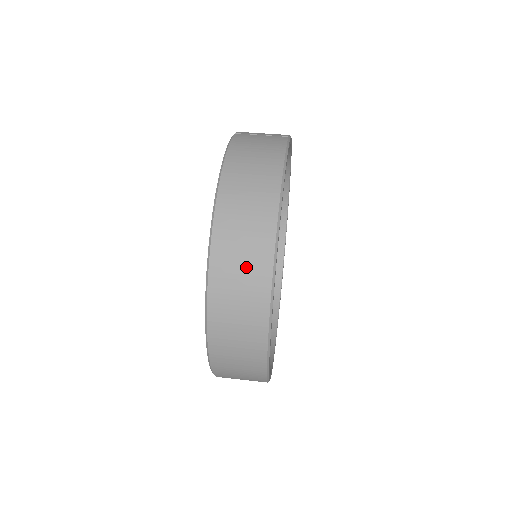
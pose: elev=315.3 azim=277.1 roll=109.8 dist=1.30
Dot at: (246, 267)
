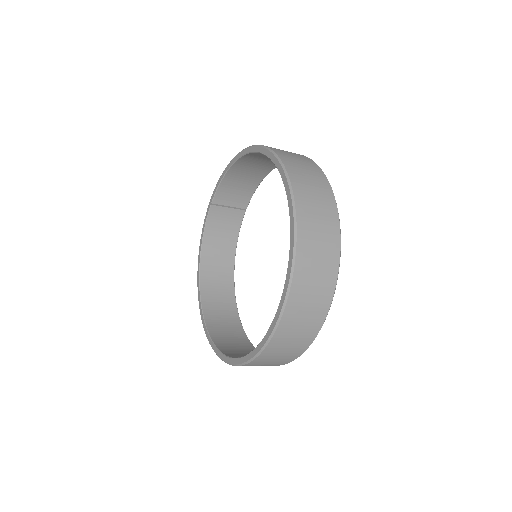
Dot at: occluded
